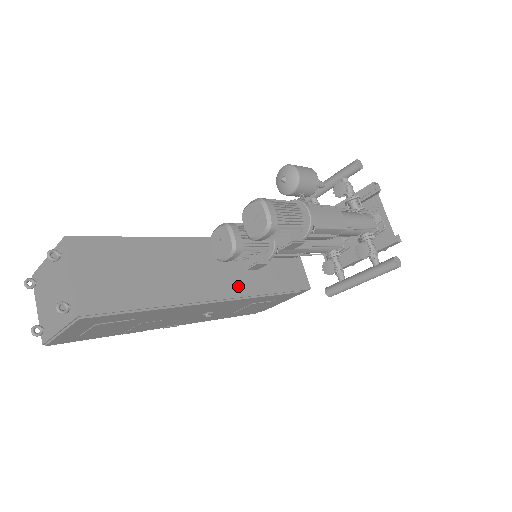
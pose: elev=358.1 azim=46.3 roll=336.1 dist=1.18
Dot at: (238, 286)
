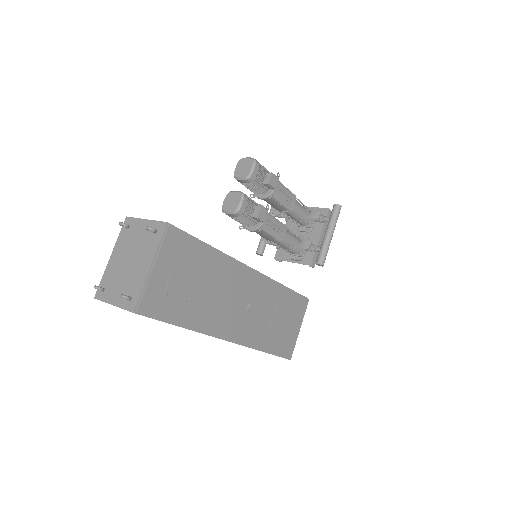
Dot at: occluded
